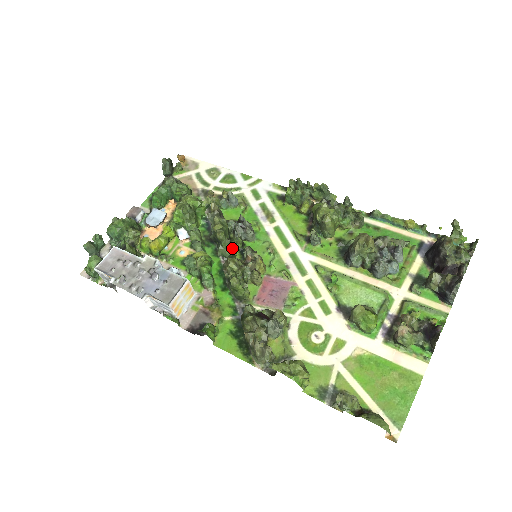
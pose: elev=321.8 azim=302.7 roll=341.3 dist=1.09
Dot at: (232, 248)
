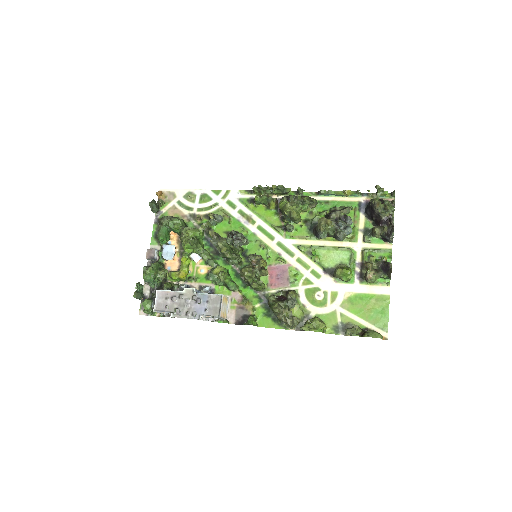
Dot at: (238, 258)
